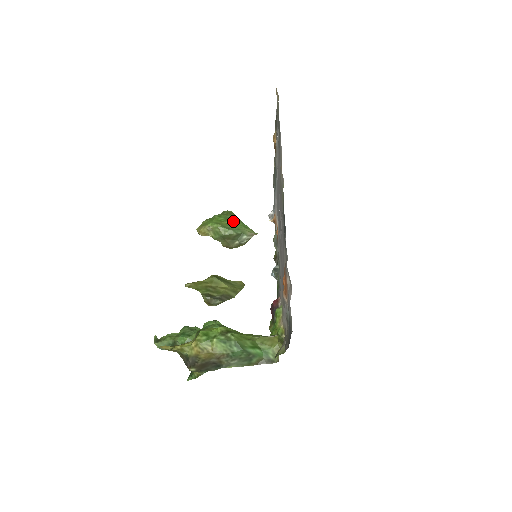
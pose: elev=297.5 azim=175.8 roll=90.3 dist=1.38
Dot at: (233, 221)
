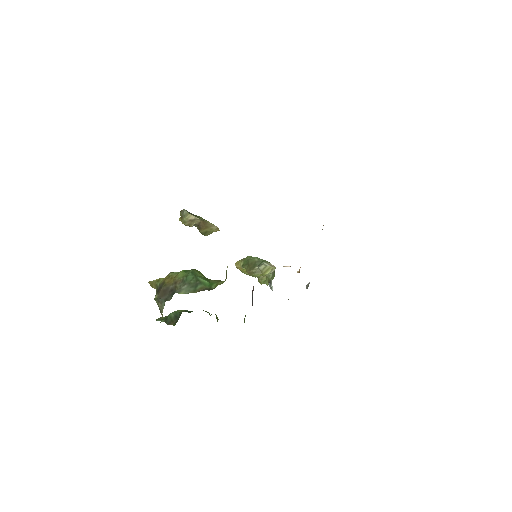
Dot at: occluded
